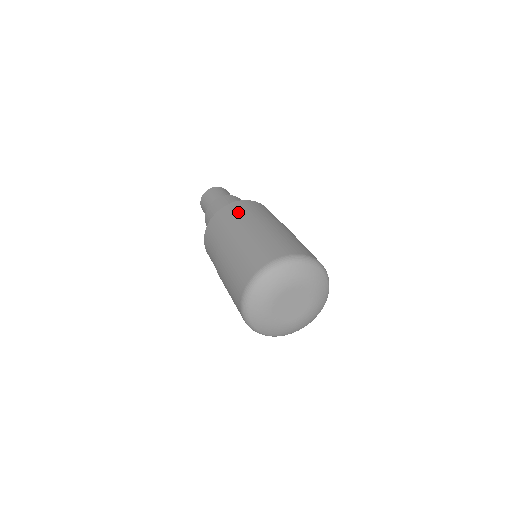
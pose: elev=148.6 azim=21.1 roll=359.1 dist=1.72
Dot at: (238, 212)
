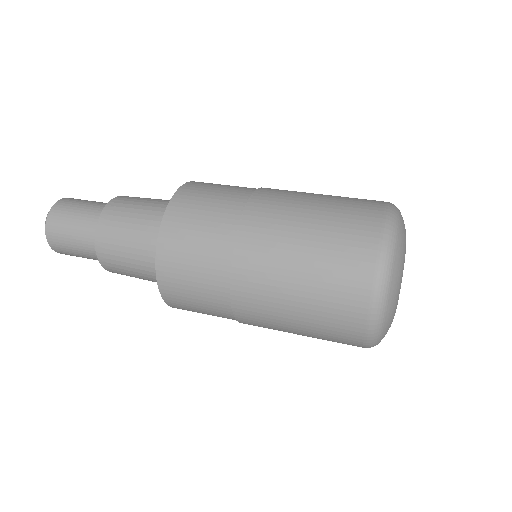
Dot at: (206, 207)
